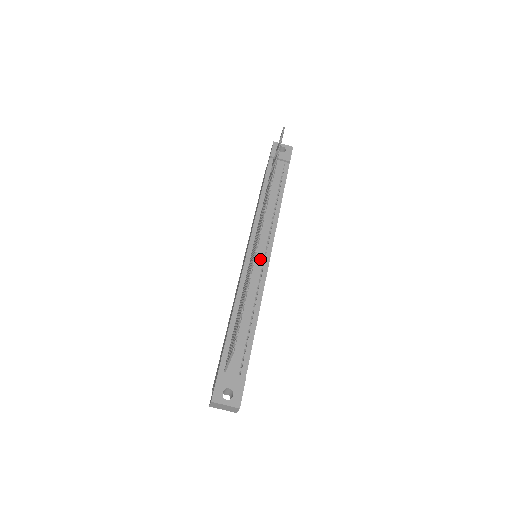
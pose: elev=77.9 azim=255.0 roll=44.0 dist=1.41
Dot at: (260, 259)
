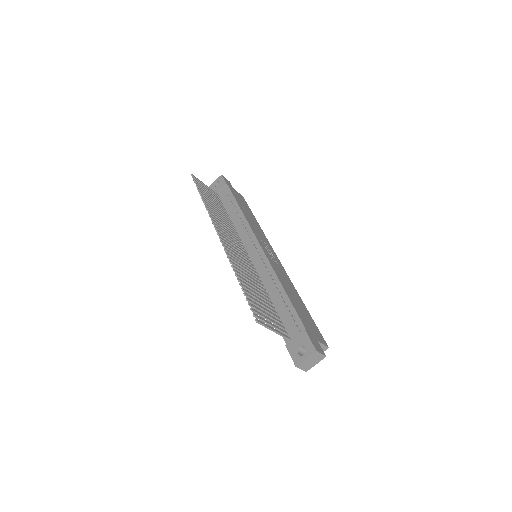
Dot at: (256, 255)
